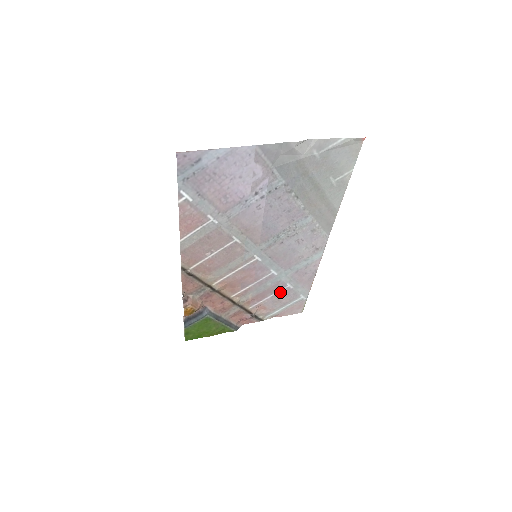
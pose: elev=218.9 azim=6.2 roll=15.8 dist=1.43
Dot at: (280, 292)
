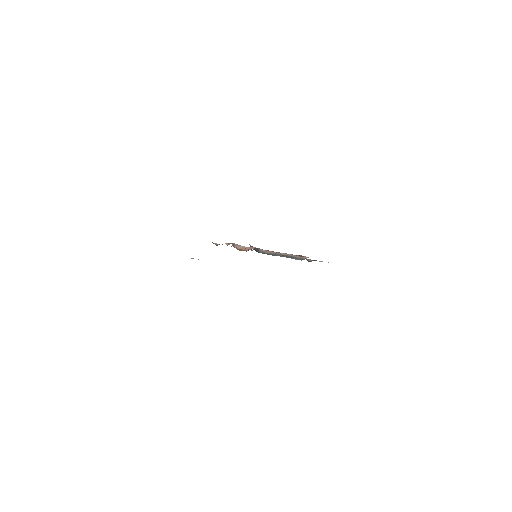
Dot at: occluded
